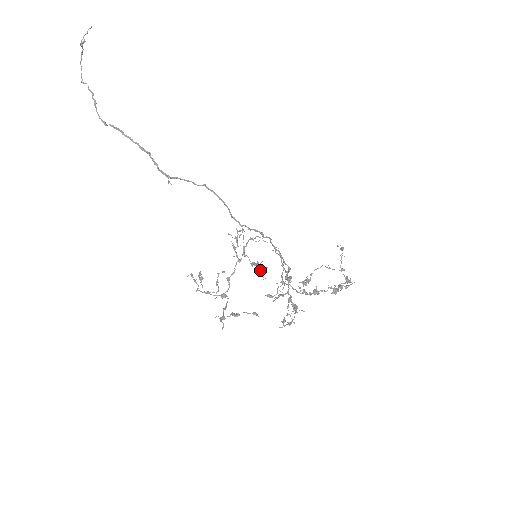
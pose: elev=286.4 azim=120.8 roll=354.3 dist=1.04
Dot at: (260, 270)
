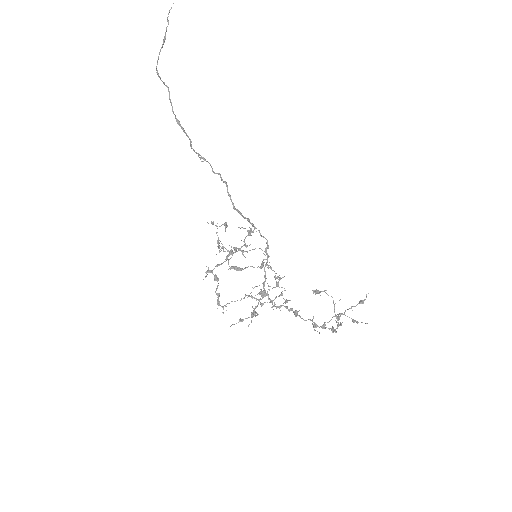
Dot at: (262, 263)
